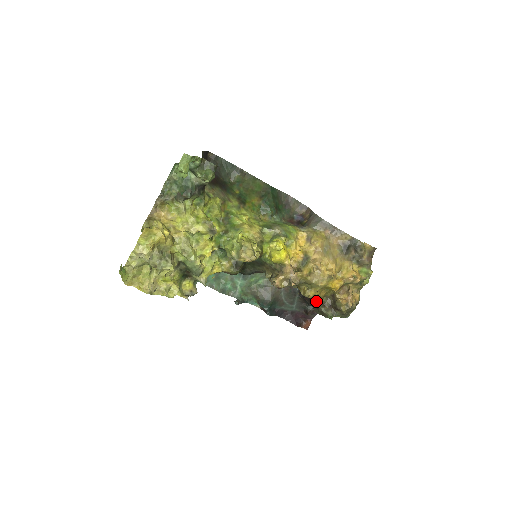
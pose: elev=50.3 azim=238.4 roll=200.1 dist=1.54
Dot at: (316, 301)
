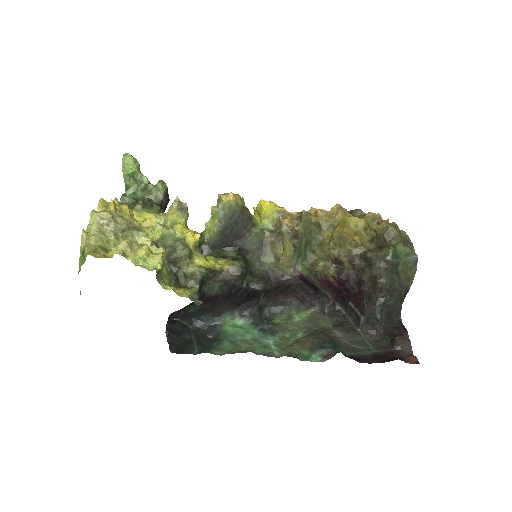
Dot at: (363, 262)
